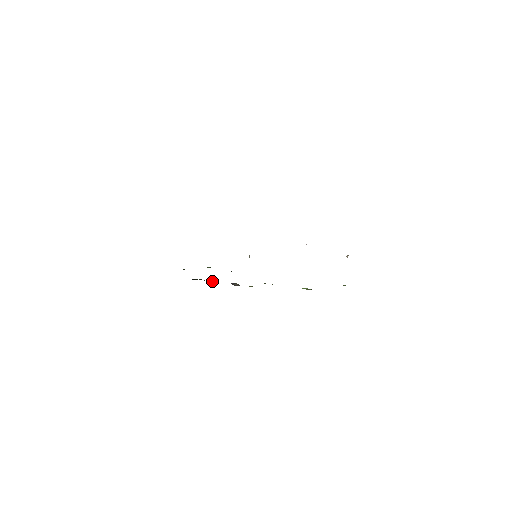
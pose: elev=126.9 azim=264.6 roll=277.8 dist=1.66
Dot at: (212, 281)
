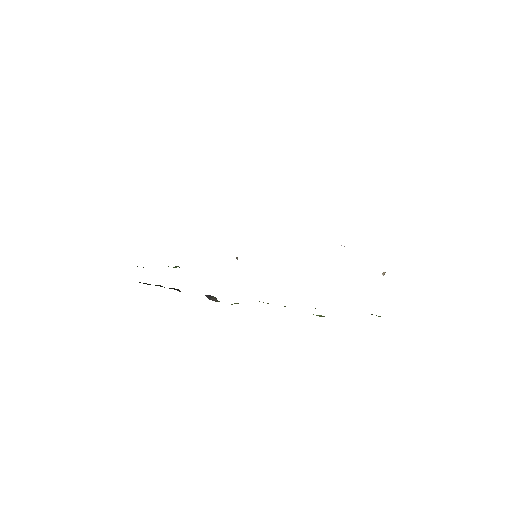
Dot at: (177, 289)
